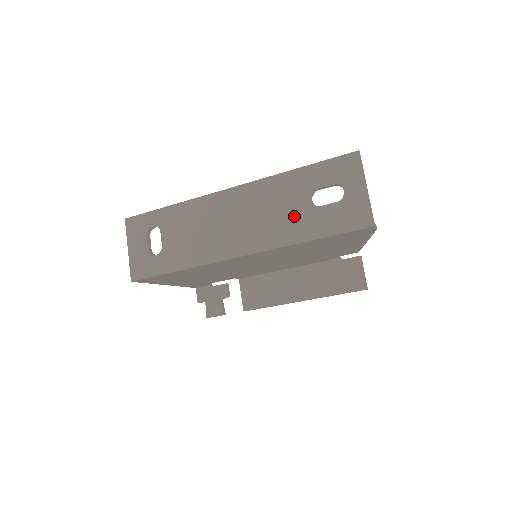
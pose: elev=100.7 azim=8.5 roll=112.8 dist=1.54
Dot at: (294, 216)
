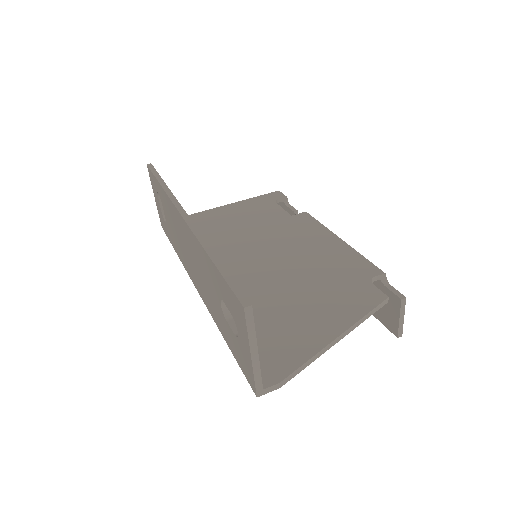
Dot at: (214, 303)
